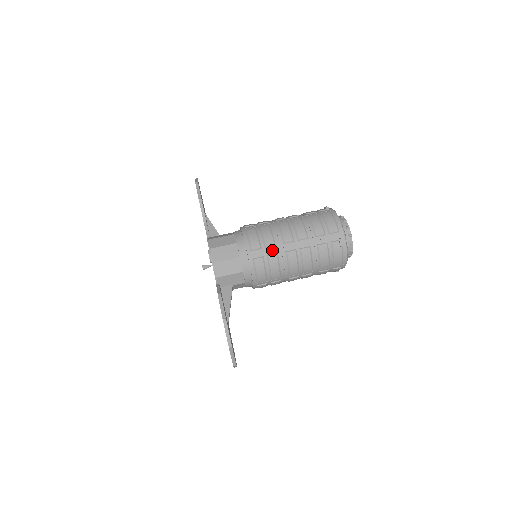
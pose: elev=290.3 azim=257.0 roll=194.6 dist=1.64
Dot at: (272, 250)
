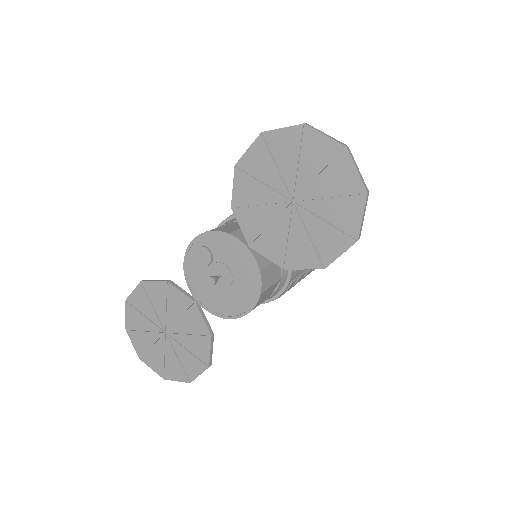
Dot at: occluded
